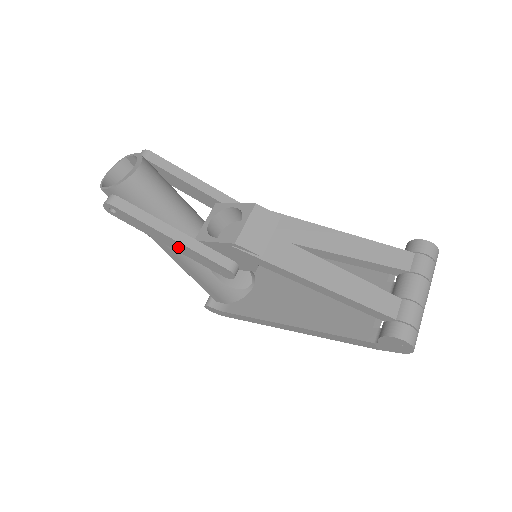
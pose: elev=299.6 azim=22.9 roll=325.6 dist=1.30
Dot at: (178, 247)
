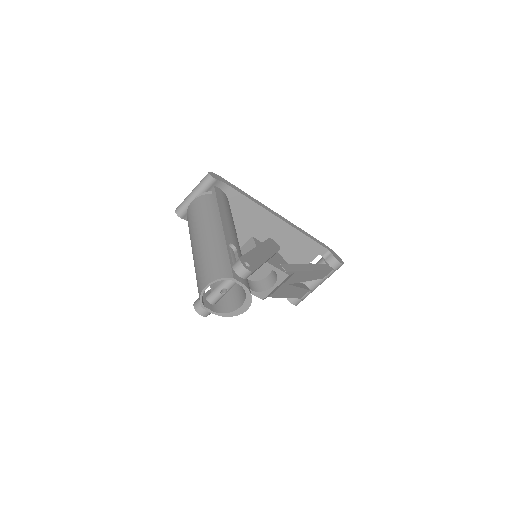
Dot at: occluded
